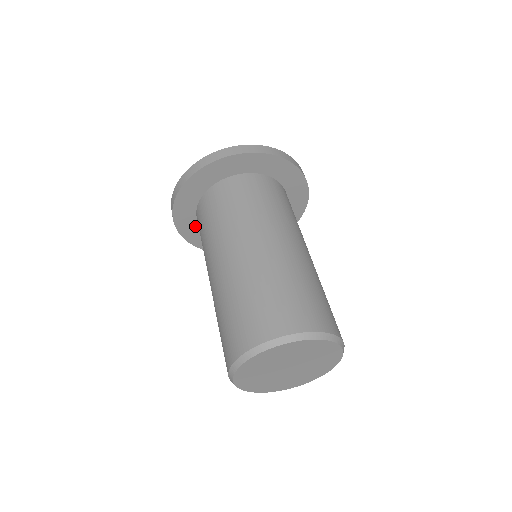
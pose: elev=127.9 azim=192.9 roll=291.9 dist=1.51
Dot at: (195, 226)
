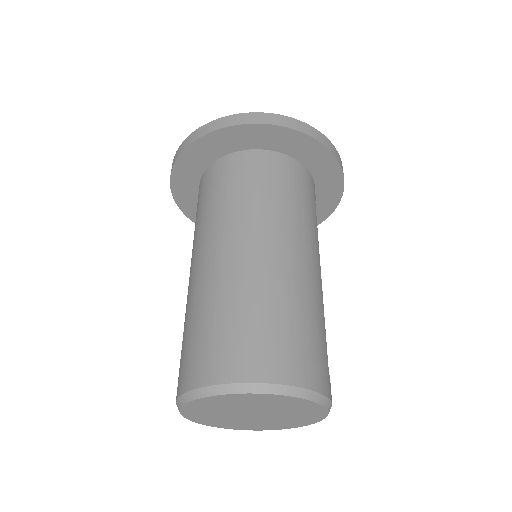
Dot at: occluded
